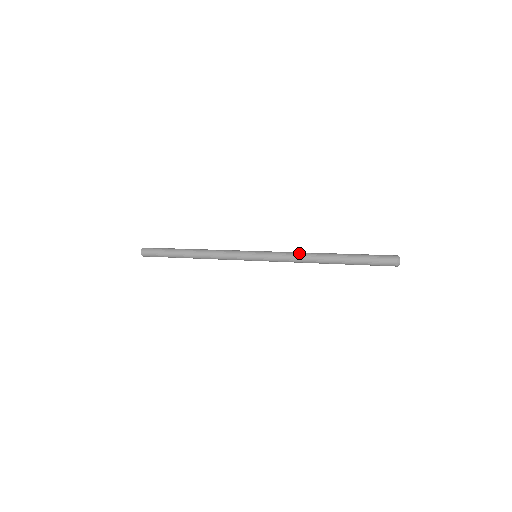
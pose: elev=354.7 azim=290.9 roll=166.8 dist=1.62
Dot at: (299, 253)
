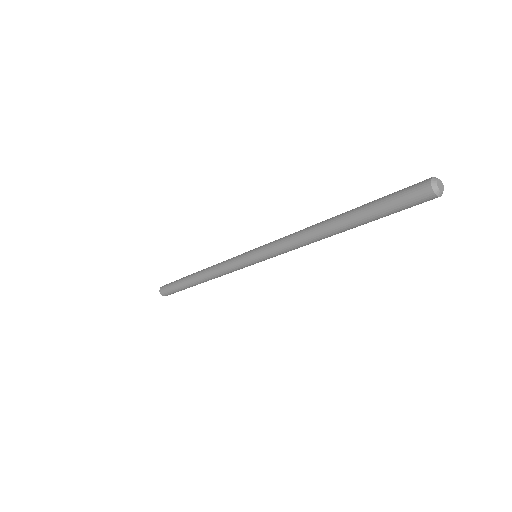
Dot at: (301, 230)
